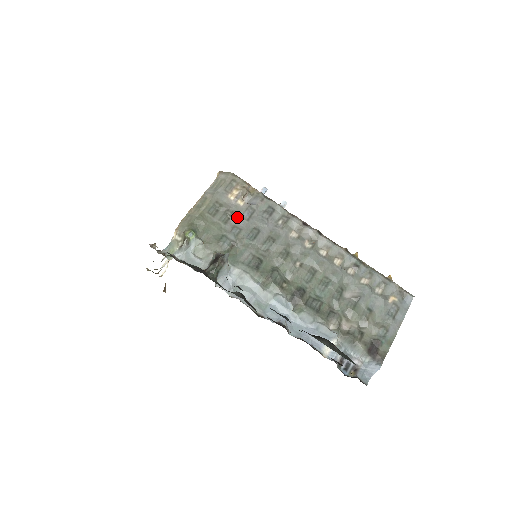
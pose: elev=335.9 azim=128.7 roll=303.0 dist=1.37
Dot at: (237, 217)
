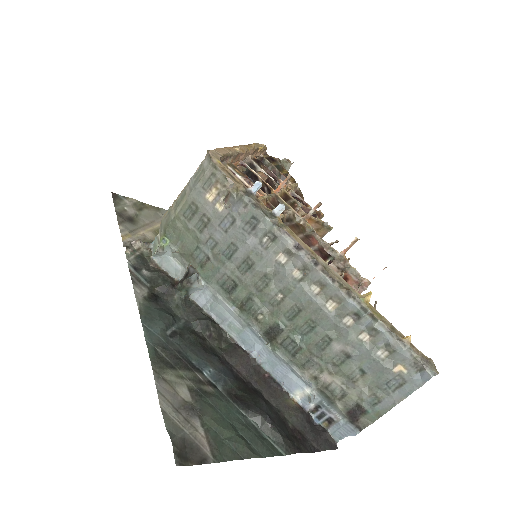
Dot at: (214, 226)
